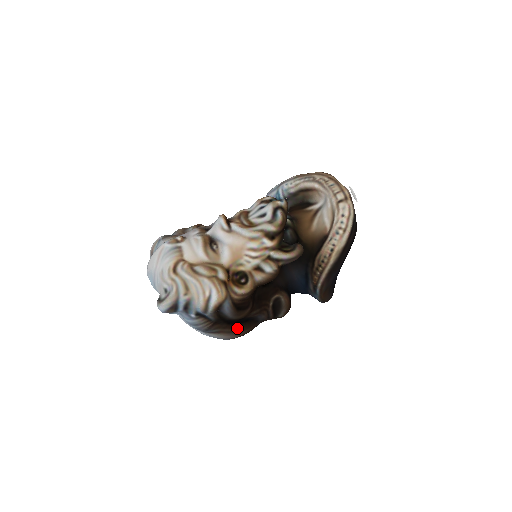
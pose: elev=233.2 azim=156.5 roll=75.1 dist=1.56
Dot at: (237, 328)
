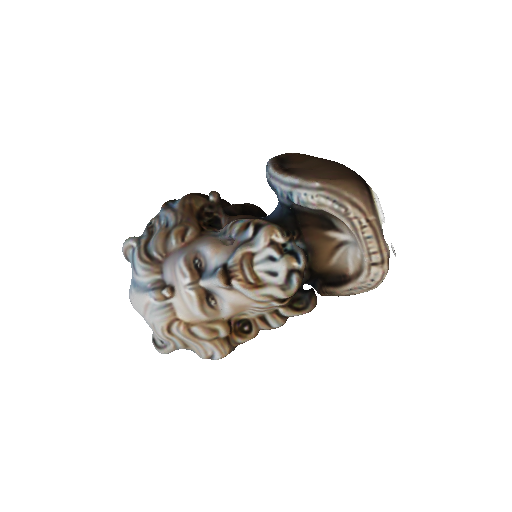
Dot at: occluded
